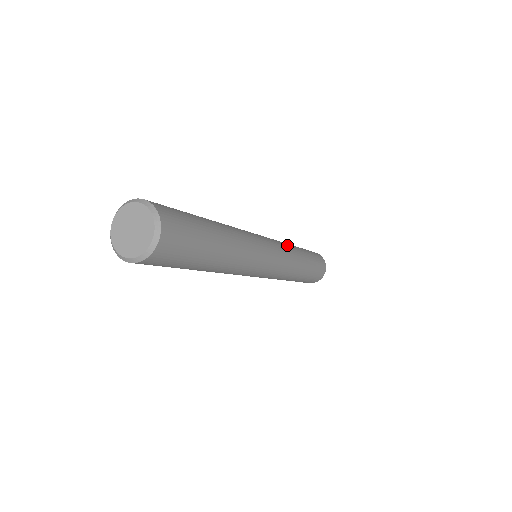
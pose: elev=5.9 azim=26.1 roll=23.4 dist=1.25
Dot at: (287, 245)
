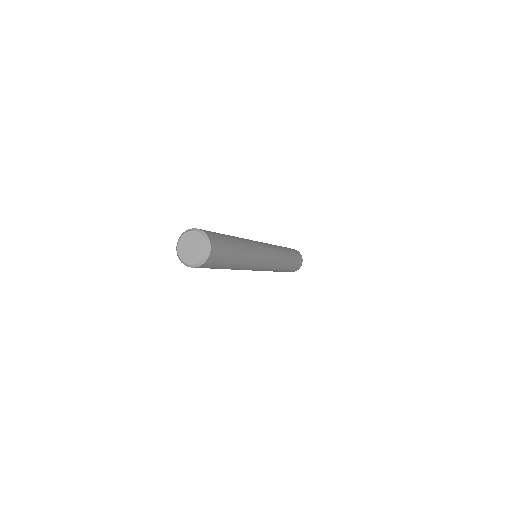
Dot at: occluded
